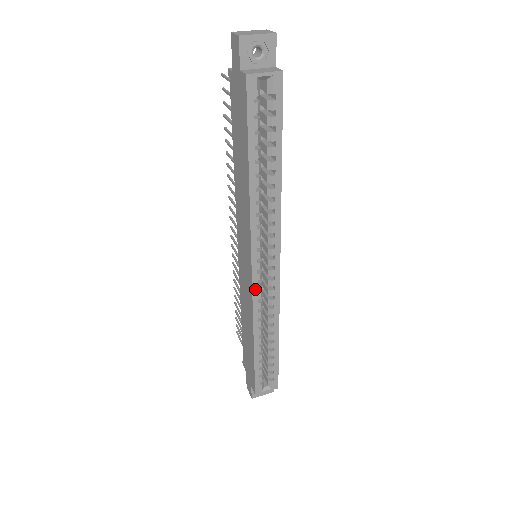
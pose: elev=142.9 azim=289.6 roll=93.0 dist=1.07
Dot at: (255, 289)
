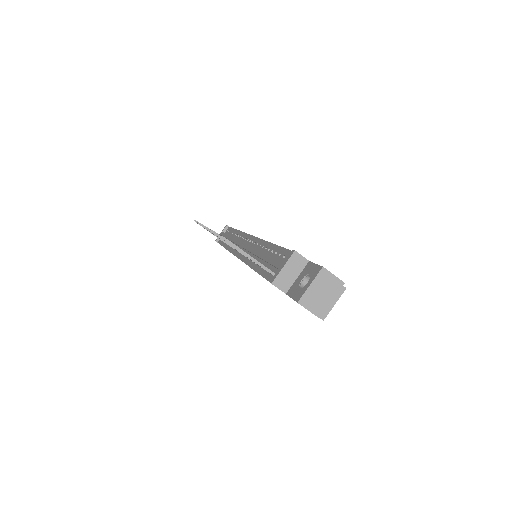
Dot at: occluded
